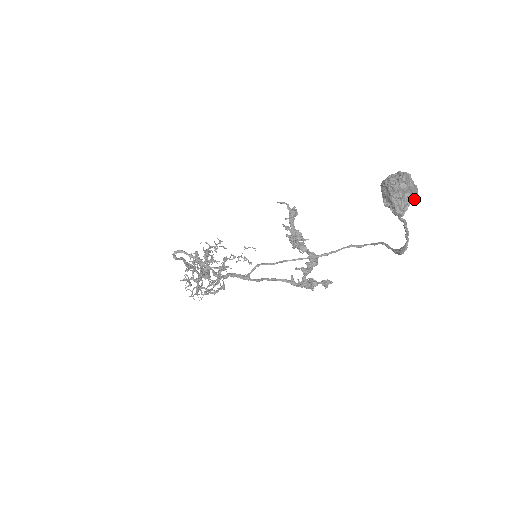
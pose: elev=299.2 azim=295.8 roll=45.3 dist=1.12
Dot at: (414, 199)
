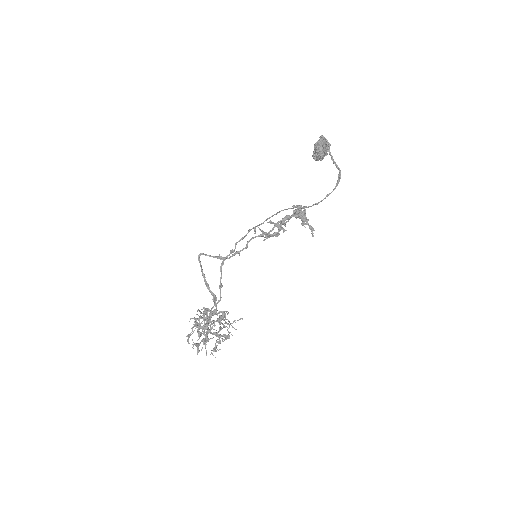
Dot at: occluded
